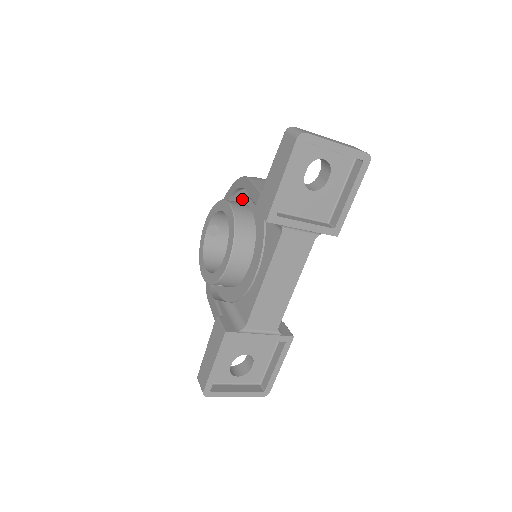
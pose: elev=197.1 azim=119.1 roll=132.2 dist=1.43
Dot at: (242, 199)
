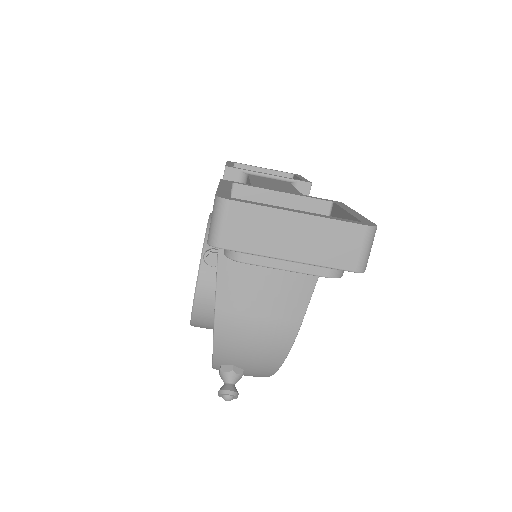
Dot at: occluded
